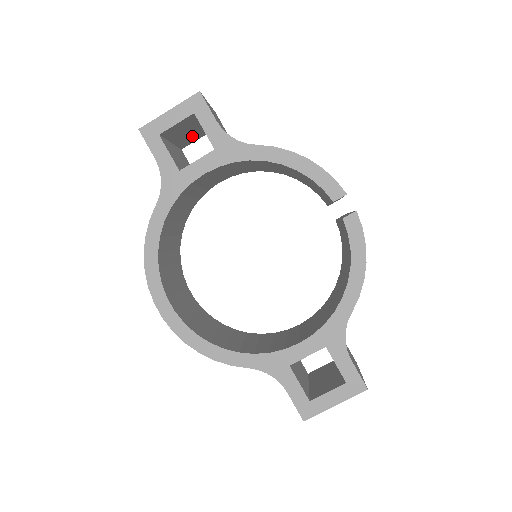
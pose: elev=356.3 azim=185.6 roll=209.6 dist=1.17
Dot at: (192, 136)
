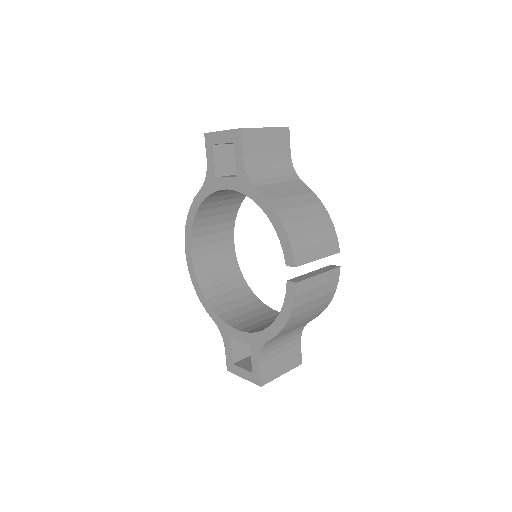
Dot at: occluded
